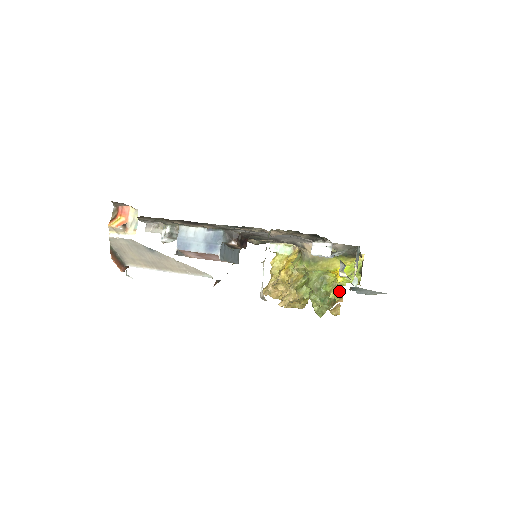
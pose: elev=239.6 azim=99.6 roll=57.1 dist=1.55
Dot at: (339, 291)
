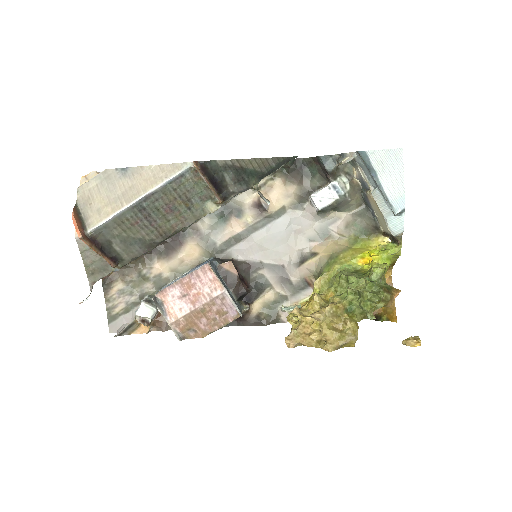
Dot at: occluded
